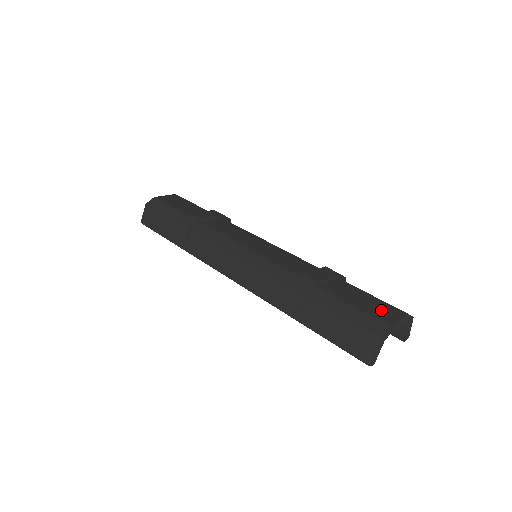
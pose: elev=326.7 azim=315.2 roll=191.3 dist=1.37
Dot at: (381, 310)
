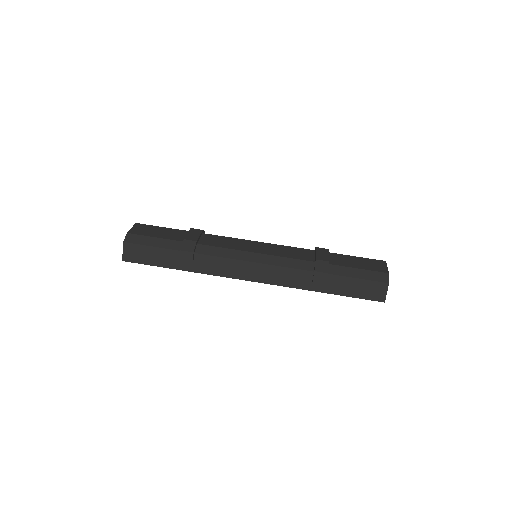
Dot at: (373, 265)
